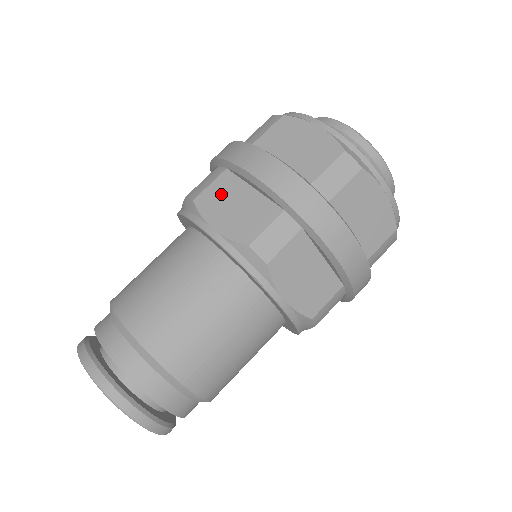
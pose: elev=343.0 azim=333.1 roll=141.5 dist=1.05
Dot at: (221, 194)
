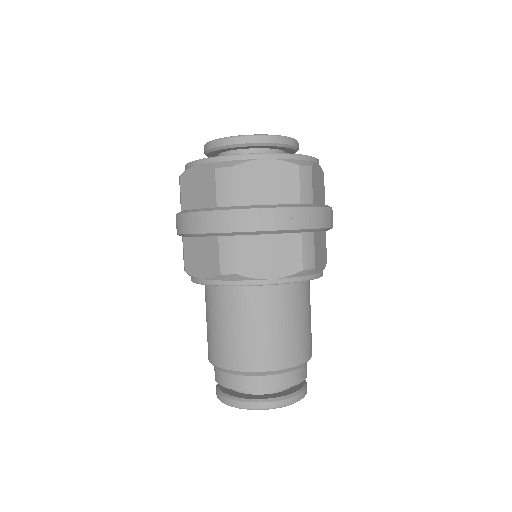
Dot at: (252, 255)
